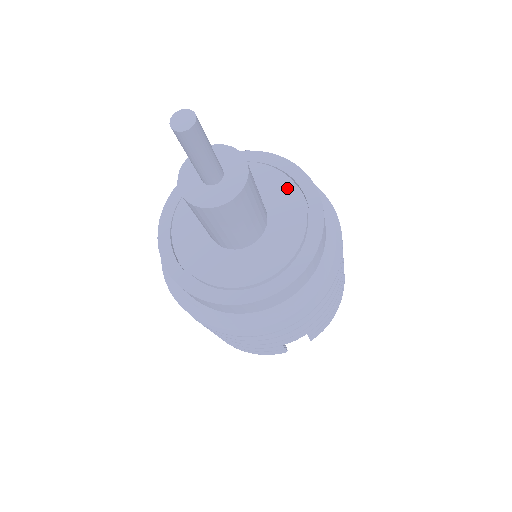
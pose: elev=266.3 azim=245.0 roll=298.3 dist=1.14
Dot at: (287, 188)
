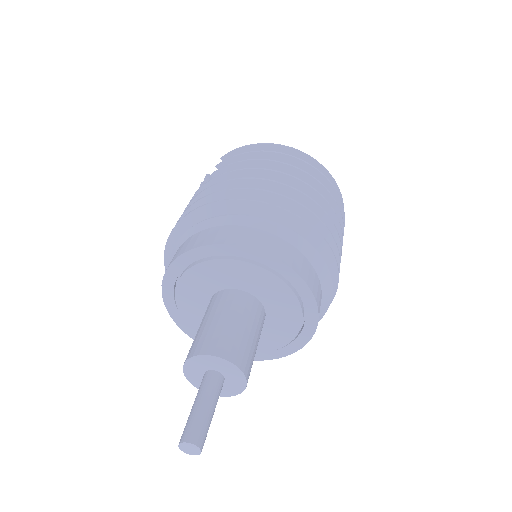
Dot at: (265, 277)
